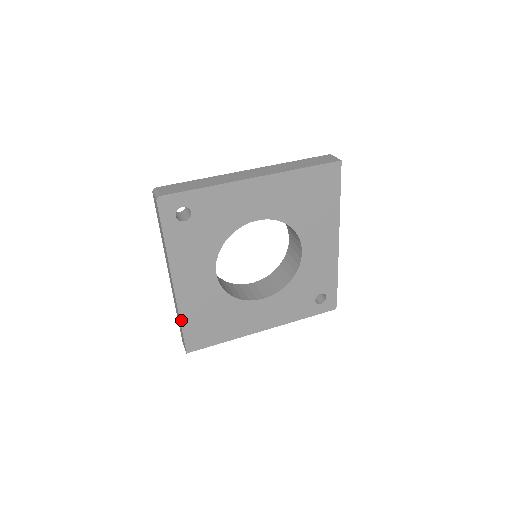
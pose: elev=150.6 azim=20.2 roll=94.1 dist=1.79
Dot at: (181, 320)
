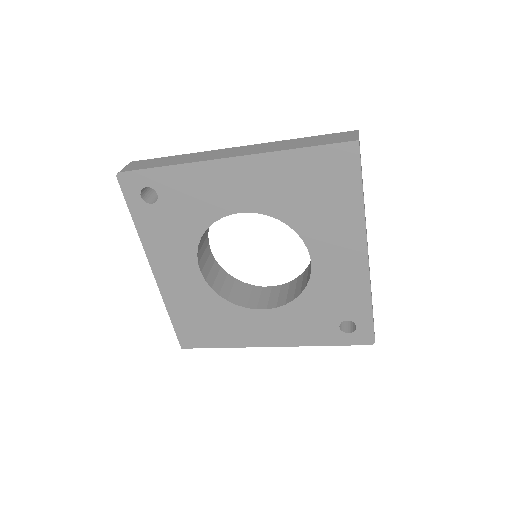
Dot at: (169, 312)
